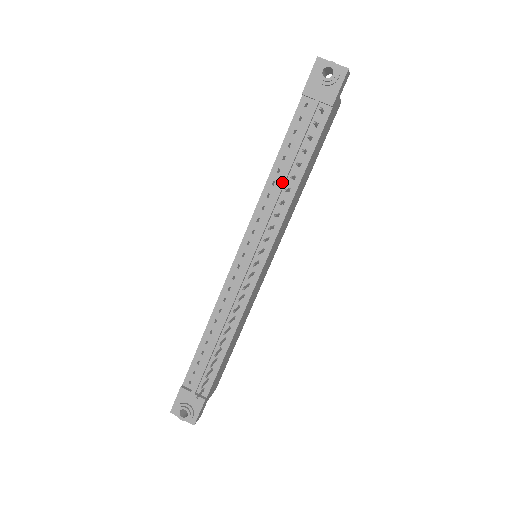
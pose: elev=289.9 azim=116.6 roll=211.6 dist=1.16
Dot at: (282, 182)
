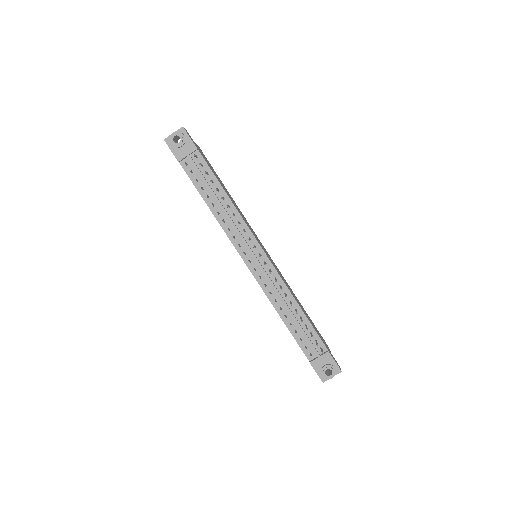
Dot at: (221, 207)
